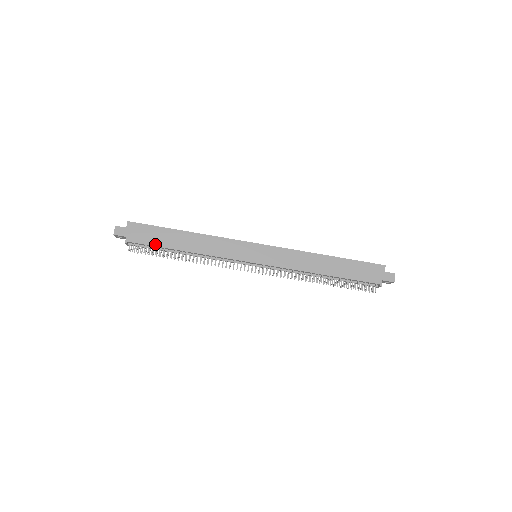
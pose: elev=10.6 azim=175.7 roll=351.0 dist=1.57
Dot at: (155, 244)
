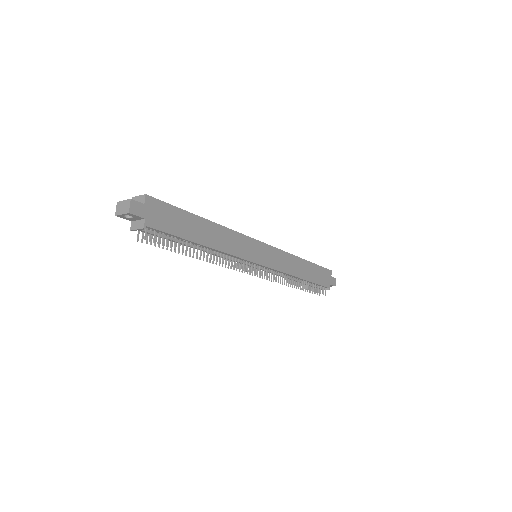
Dot at: (178, 233)
